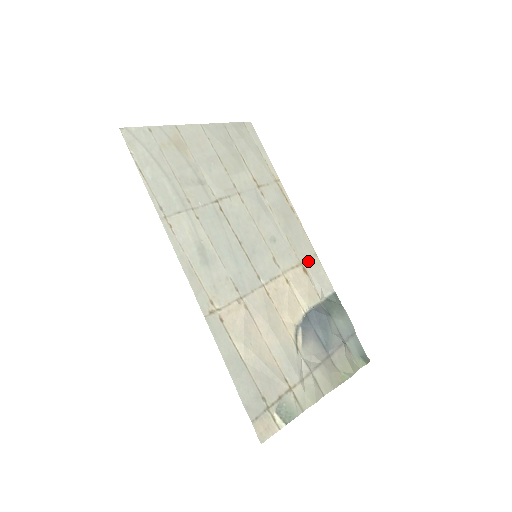
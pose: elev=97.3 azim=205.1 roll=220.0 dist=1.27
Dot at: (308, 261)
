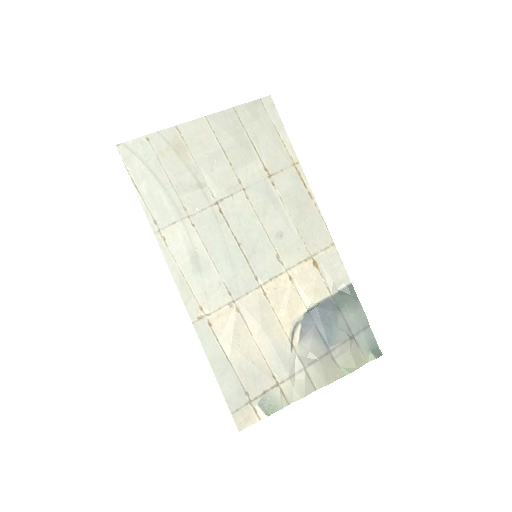
Dot at: (321, 253)
